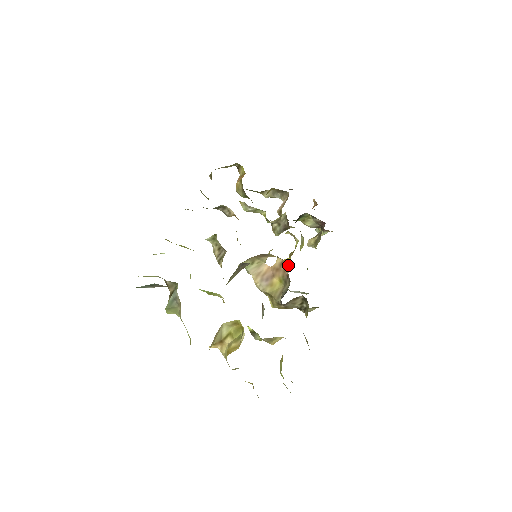
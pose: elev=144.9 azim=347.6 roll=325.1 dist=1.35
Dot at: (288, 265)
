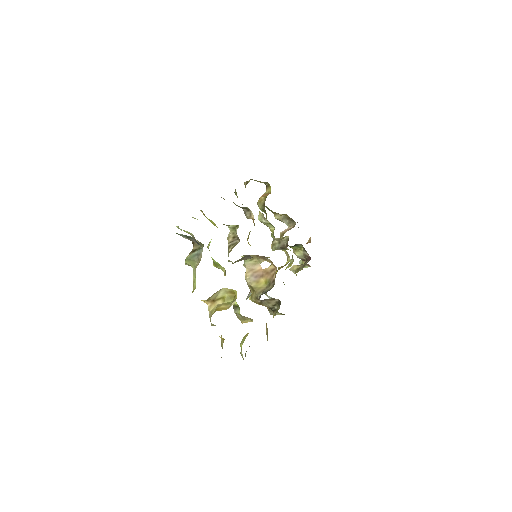
Dot at: occluded
